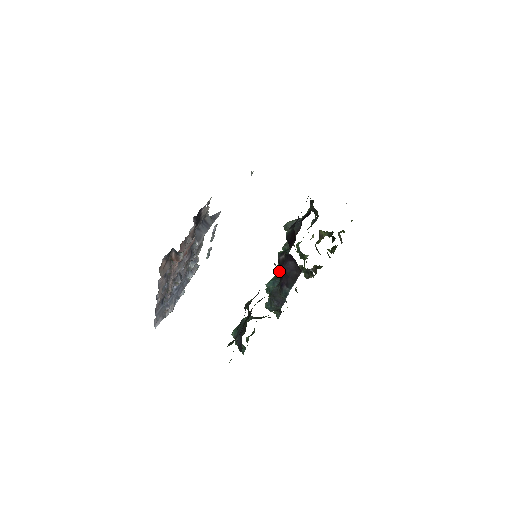
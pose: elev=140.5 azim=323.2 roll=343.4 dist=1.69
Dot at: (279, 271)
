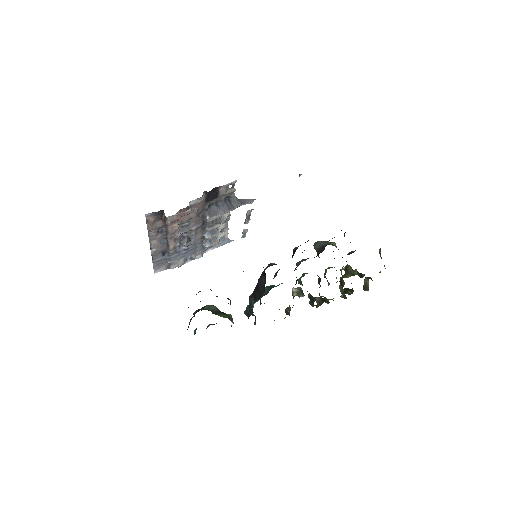
Dot at: occluded
